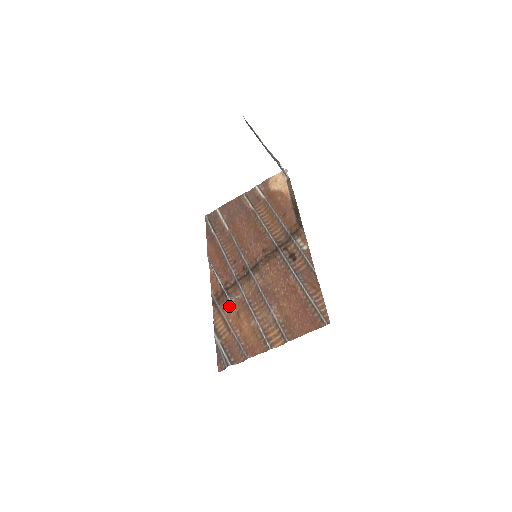
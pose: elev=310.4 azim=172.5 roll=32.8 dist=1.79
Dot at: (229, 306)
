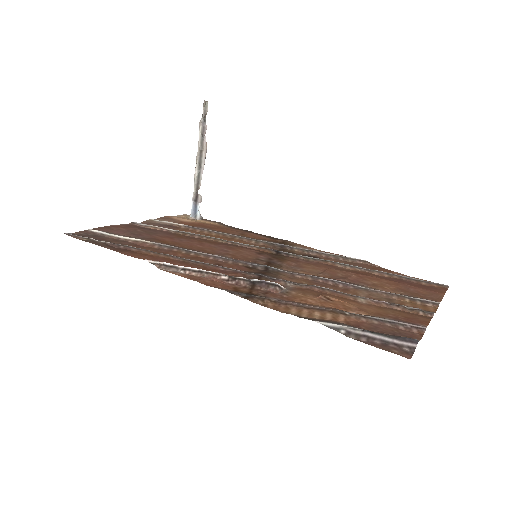
Dot at: (290, 295)
